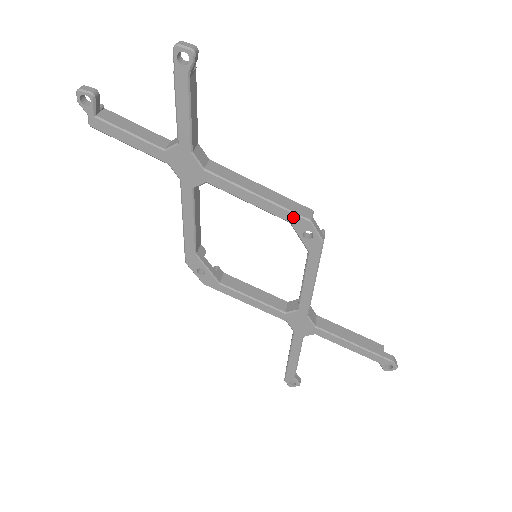
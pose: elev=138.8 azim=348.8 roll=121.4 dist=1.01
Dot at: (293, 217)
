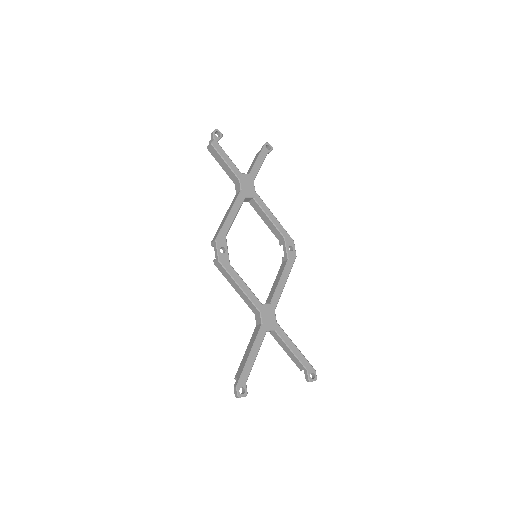
Dot at: (287, 235)
